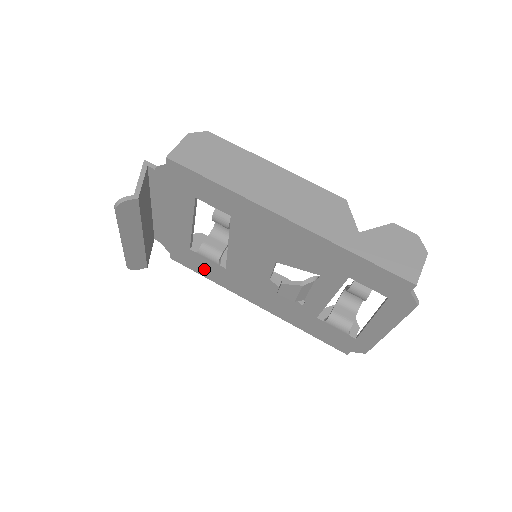
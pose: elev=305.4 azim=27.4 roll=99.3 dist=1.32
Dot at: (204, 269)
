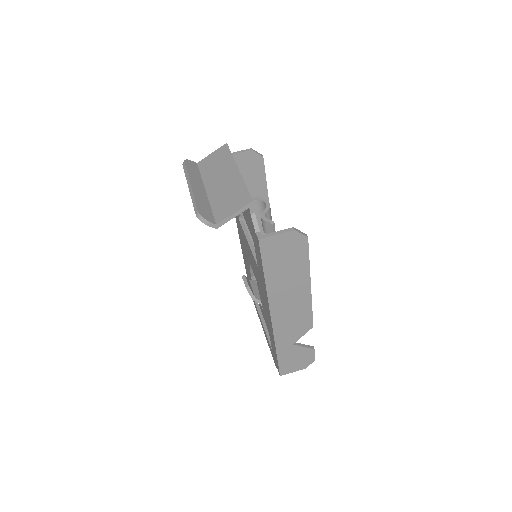
Dot at: occluded
